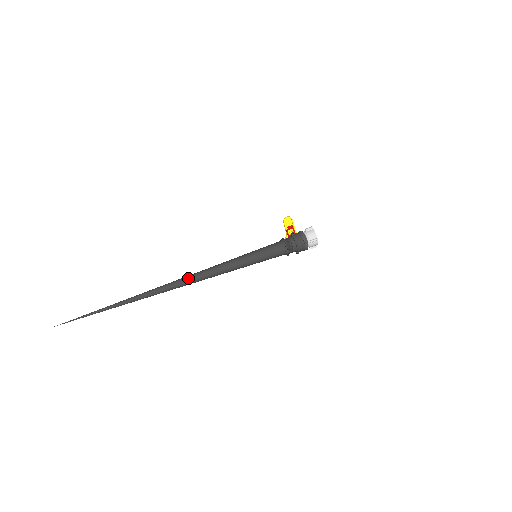
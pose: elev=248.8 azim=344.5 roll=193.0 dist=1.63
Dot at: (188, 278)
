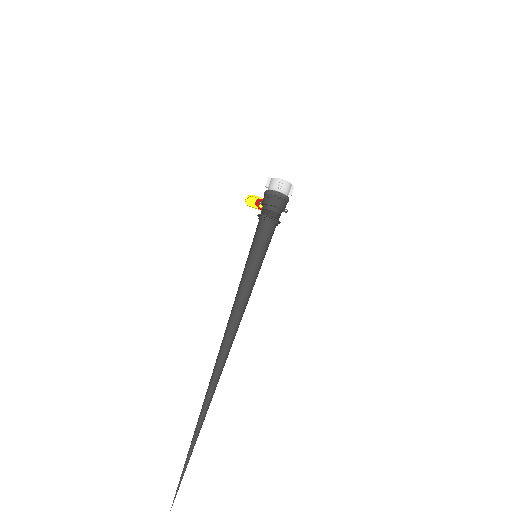
Dot at: (223, 341)
